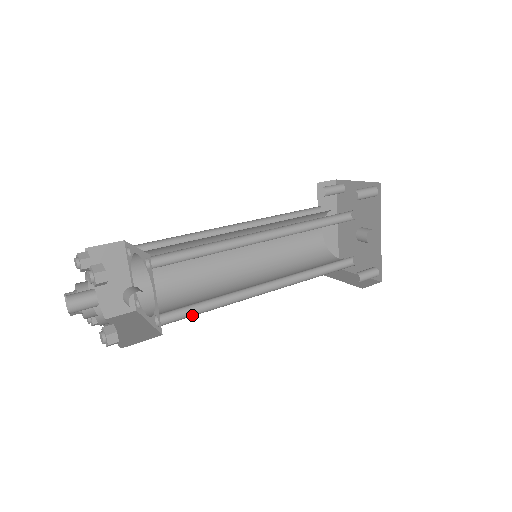
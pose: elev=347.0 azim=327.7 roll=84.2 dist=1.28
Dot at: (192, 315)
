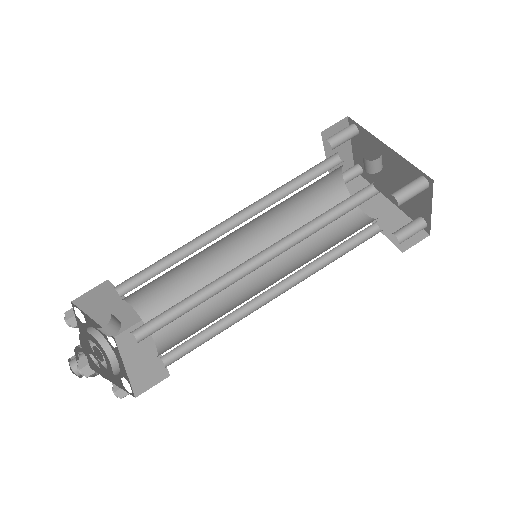
Dot at: (172, 320)
